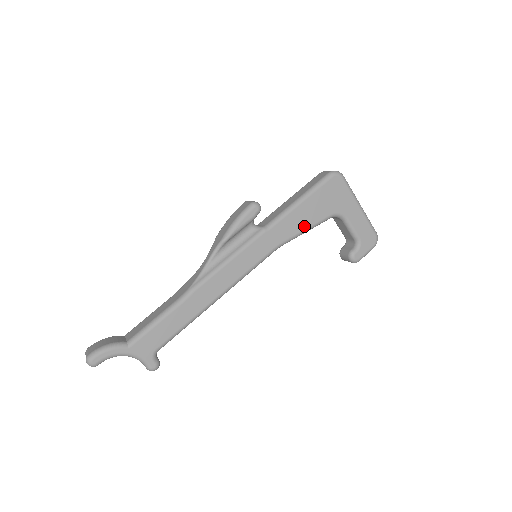
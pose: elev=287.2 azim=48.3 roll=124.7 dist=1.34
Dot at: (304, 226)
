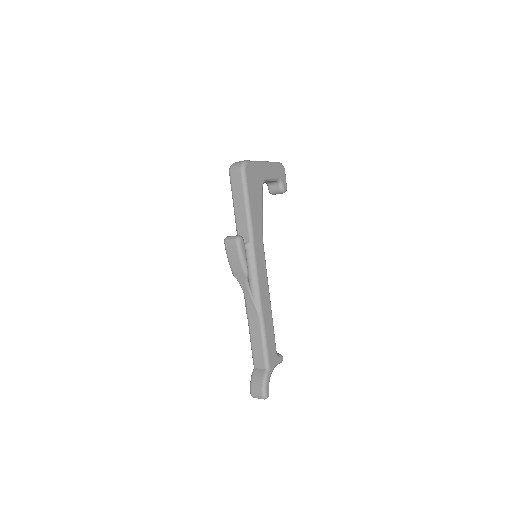
Dot at: (260, 213)
